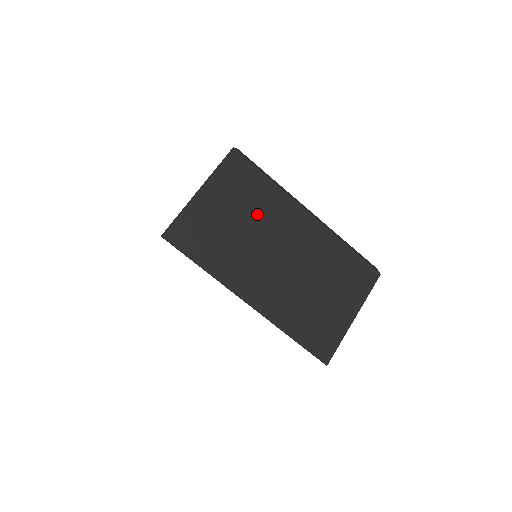
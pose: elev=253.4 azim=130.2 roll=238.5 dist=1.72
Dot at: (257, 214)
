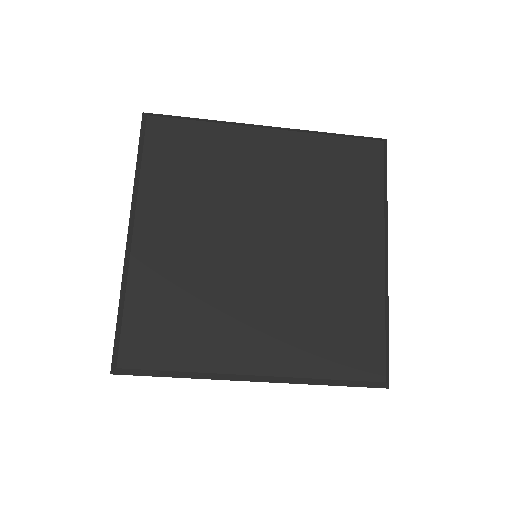
Dot at: occluded
